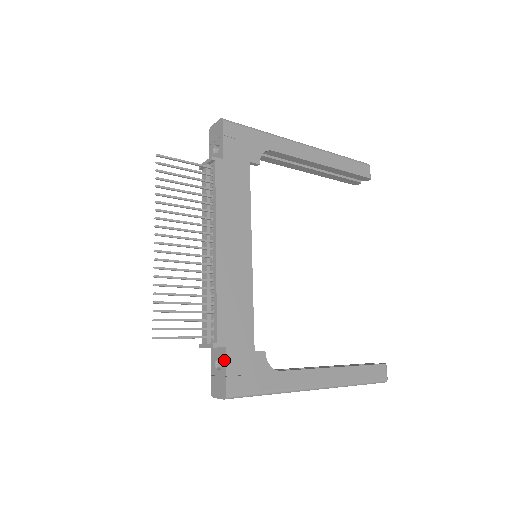
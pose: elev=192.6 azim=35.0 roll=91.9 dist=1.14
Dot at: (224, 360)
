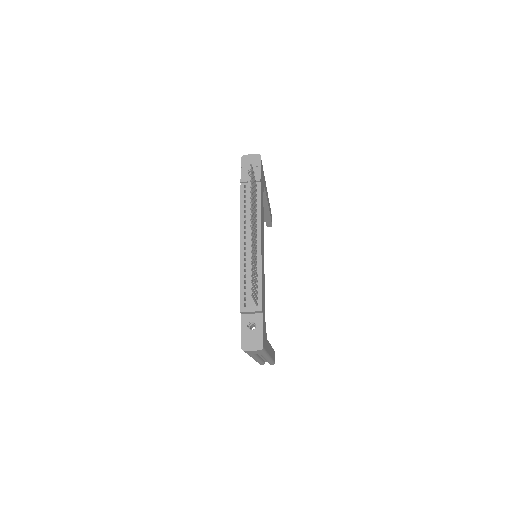
Dot at: (261, 322)
